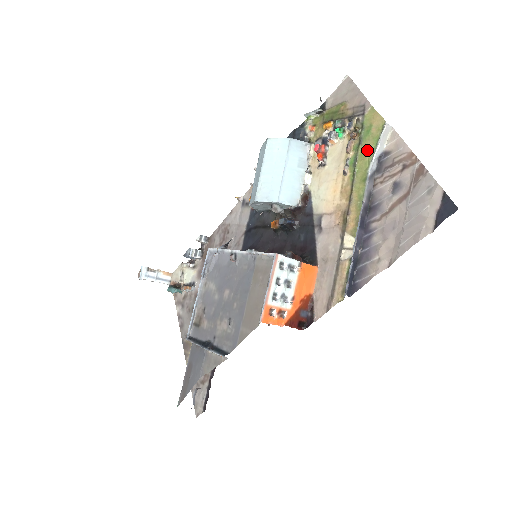
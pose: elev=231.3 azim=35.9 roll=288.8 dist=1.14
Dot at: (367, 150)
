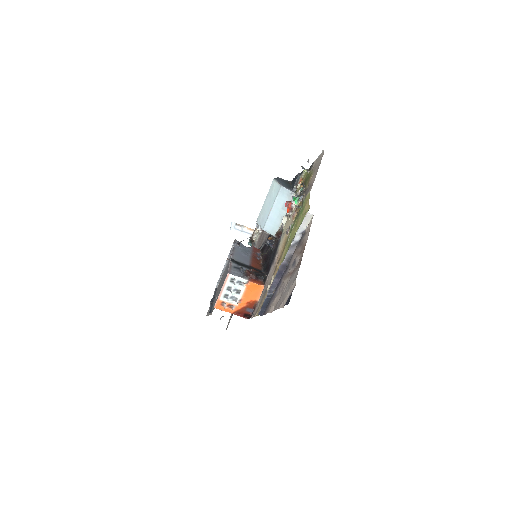
Dot at: (297, 225)
